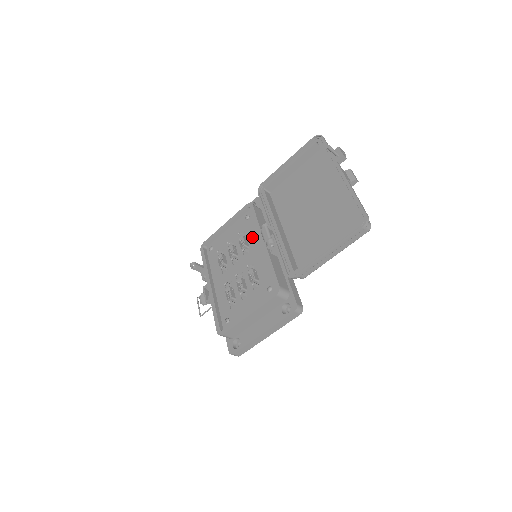
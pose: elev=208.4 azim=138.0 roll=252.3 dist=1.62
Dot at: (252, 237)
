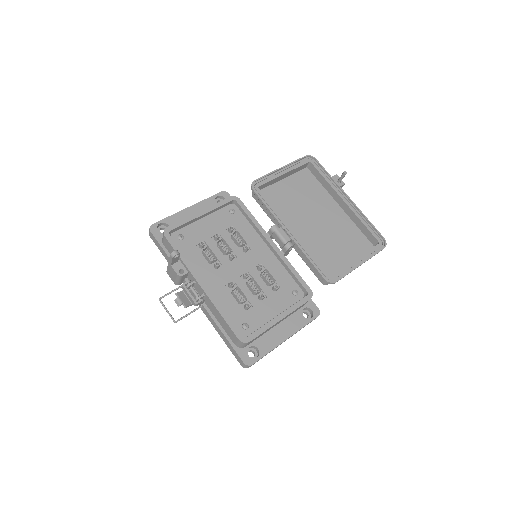
Dot at: (248, 234)
